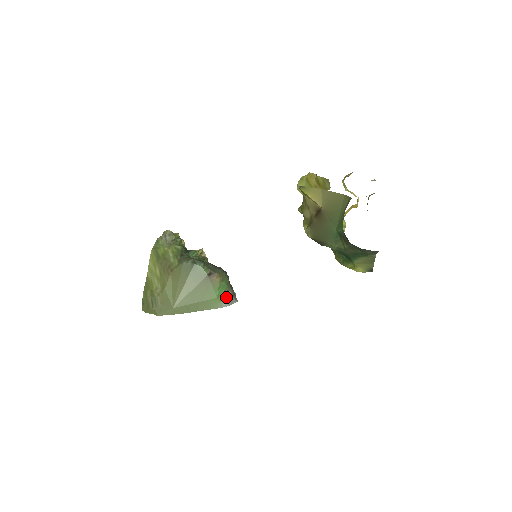
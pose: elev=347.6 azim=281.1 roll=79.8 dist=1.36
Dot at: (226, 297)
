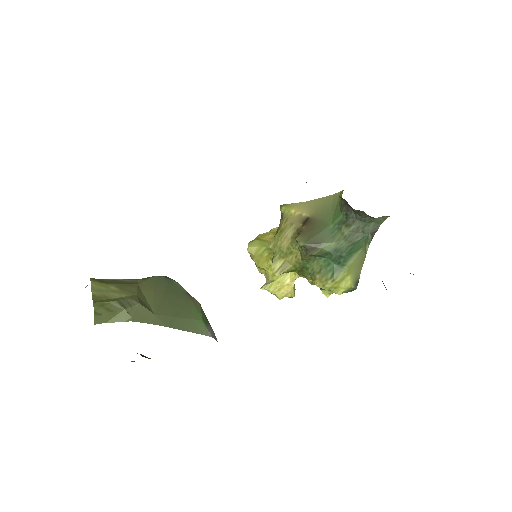
Dot at: (209, 327)
